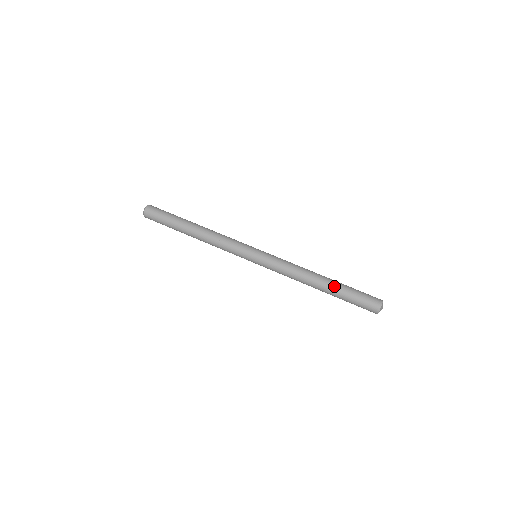
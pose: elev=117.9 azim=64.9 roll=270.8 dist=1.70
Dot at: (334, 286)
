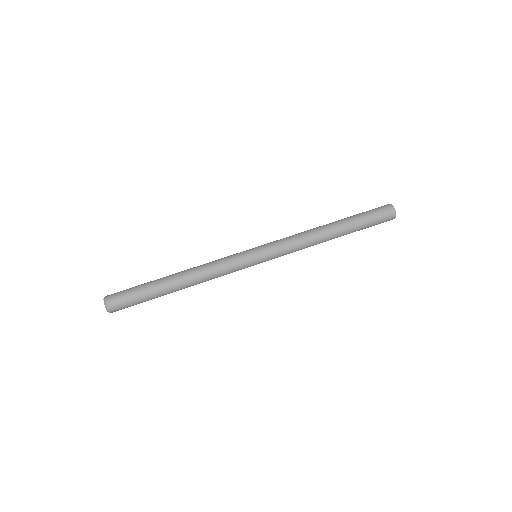
Dot at: (345, 222)
